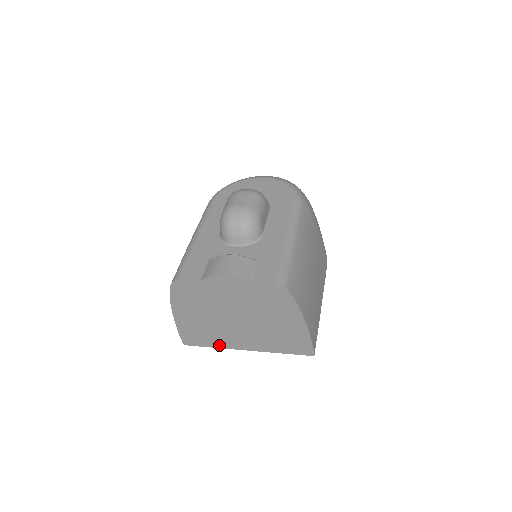
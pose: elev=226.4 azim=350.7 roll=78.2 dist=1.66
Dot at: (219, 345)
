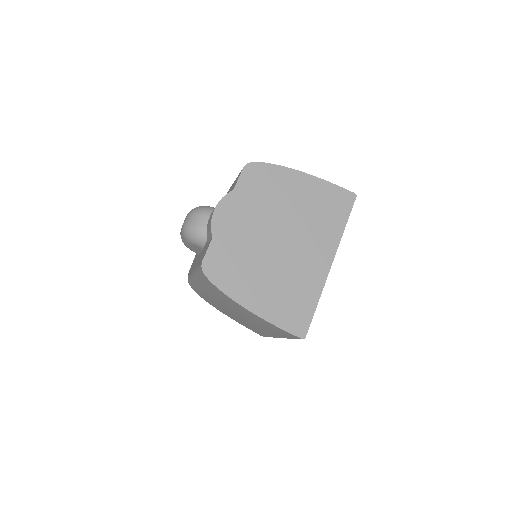
Dot at: (315, 292)
